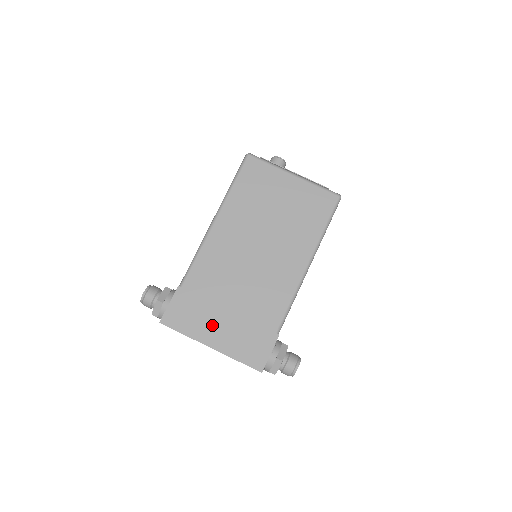
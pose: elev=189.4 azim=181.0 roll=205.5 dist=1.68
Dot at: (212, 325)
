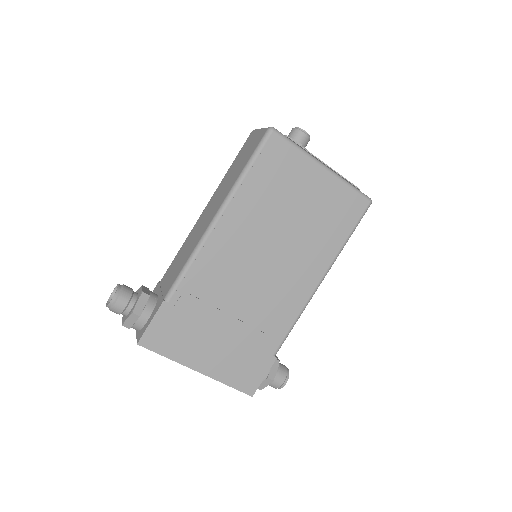
Dot at: (202, 347)
